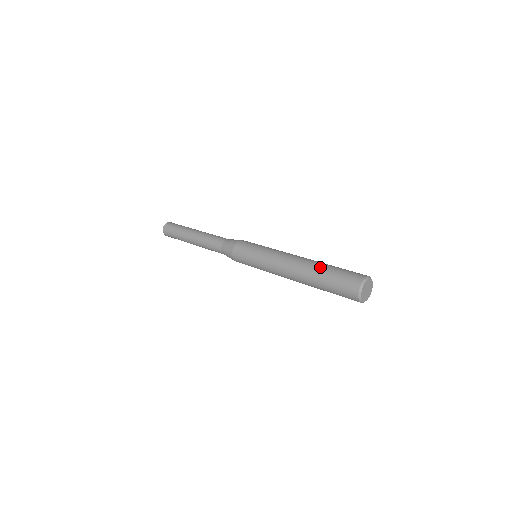
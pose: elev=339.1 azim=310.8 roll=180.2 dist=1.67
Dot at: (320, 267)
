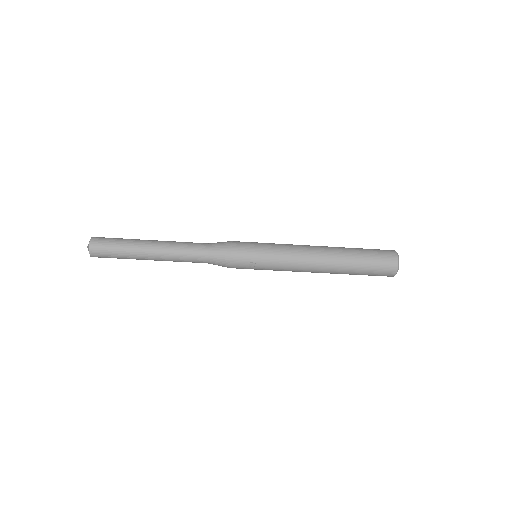
Dot at: occluded
